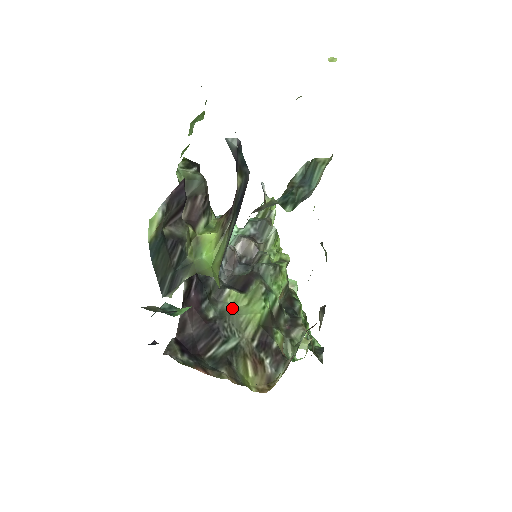
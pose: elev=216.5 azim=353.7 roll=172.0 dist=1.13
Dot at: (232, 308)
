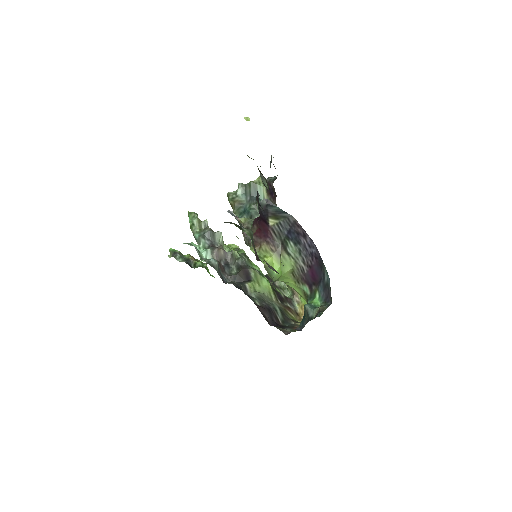
Dot at: (258, 293)
